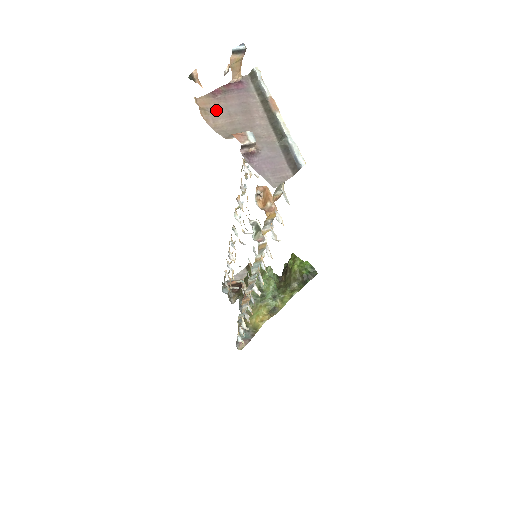
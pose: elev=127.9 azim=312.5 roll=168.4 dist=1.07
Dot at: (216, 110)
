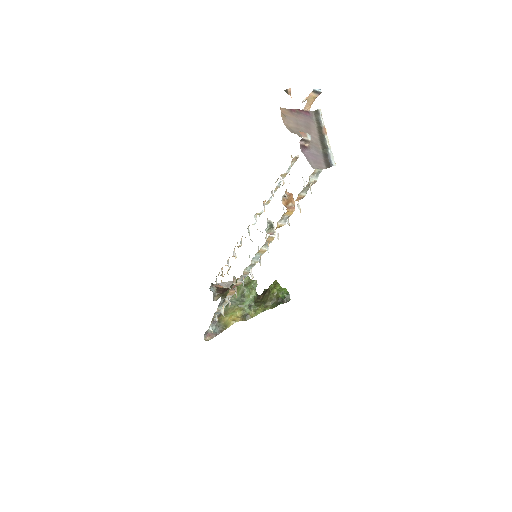
Dot at: (290, 118)
